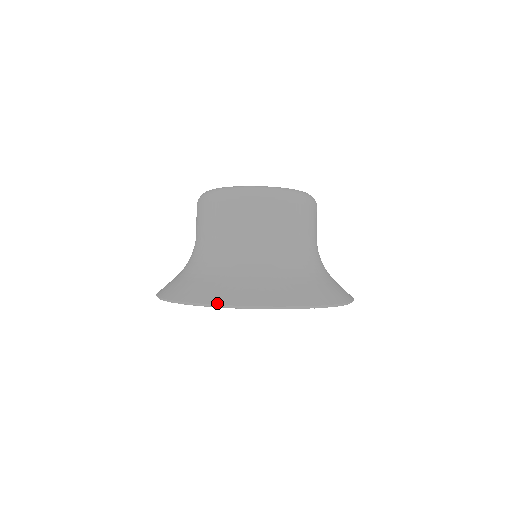
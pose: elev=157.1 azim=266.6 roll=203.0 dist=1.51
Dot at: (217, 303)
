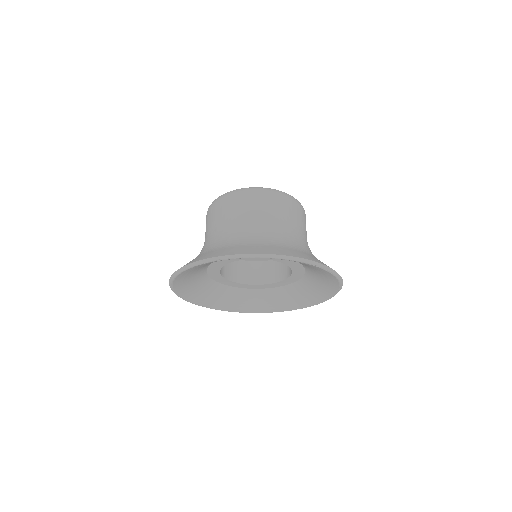
Dot at: (246, 253)
